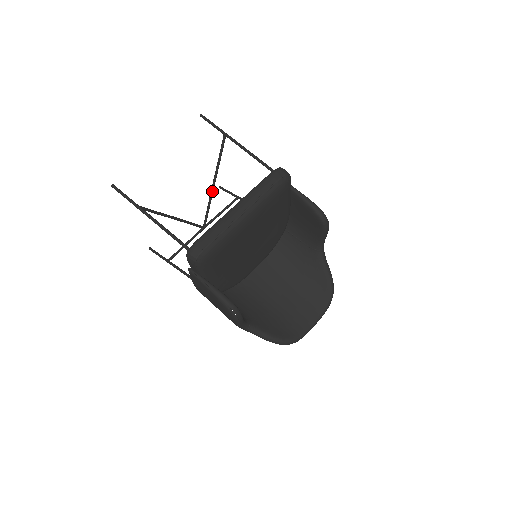
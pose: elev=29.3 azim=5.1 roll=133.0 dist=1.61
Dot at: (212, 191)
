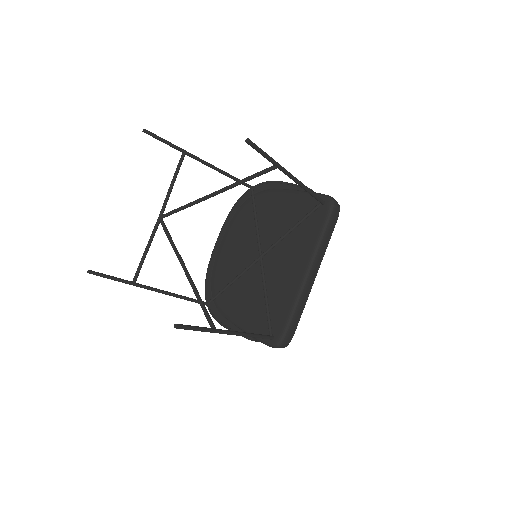
Dot at: occluded
